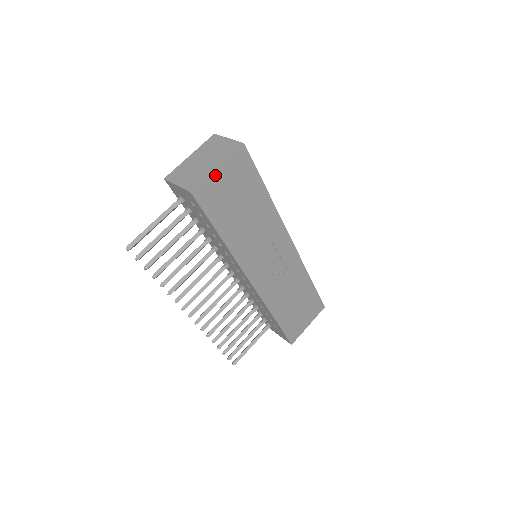
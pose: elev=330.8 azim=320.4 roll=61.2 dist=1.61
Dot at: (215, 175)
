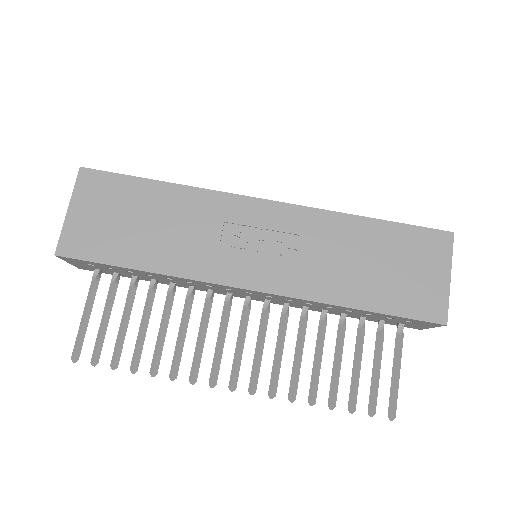
Dot at: (70, 219)
